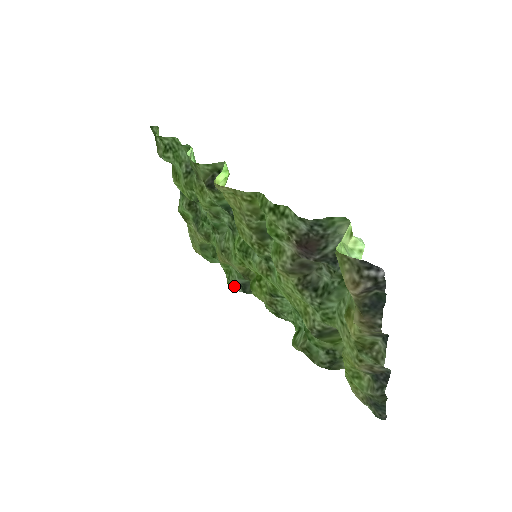
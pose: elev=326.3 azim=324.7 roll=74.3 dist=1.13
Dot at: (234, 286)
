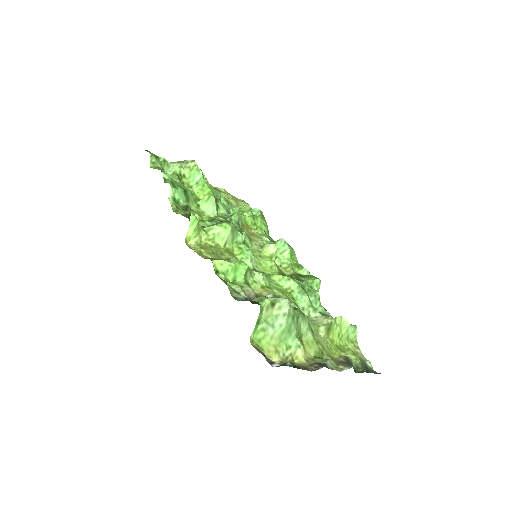
Dot at: occluded
